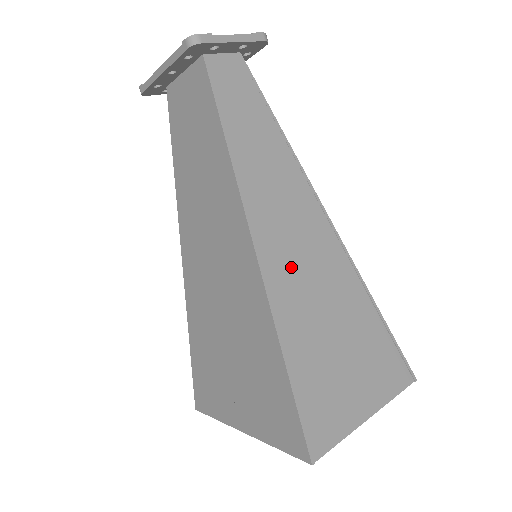
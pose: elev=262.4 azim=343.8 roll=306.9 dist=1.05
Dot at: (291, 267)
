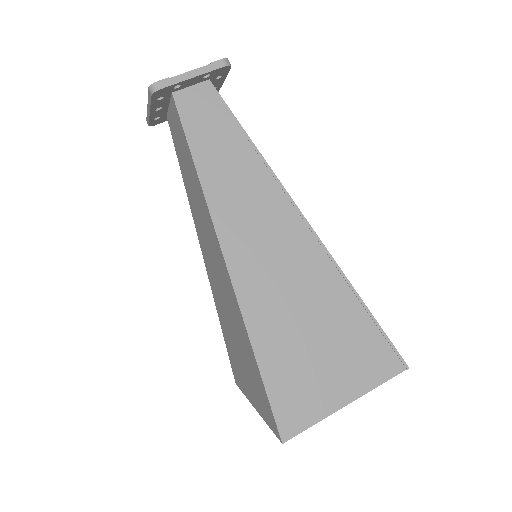
Dot at: (263, 272)
